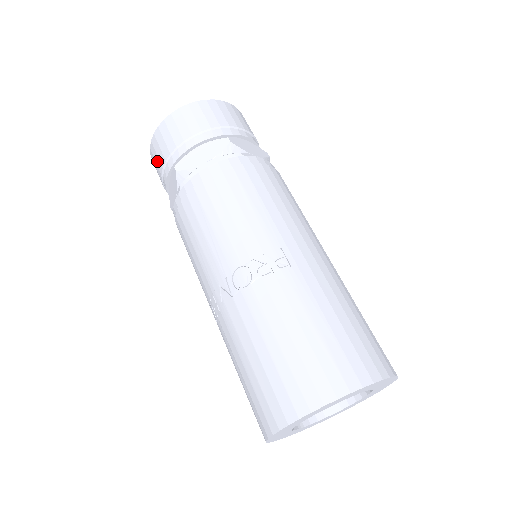
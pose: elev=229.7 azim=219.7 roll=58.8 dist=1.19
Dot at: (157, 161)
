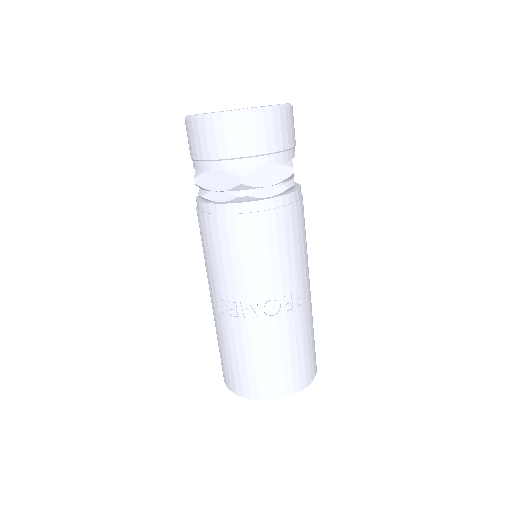
Dot at: (211, 143)
